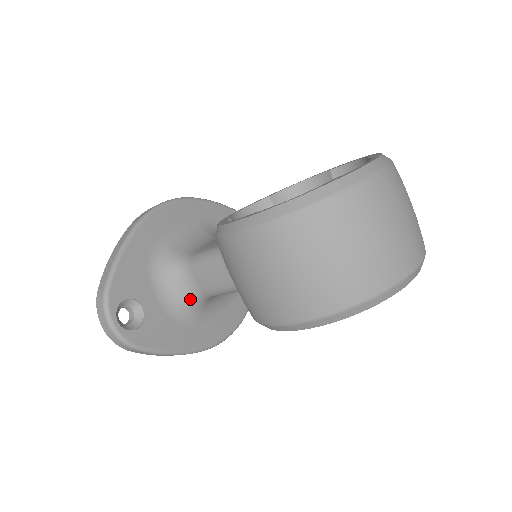
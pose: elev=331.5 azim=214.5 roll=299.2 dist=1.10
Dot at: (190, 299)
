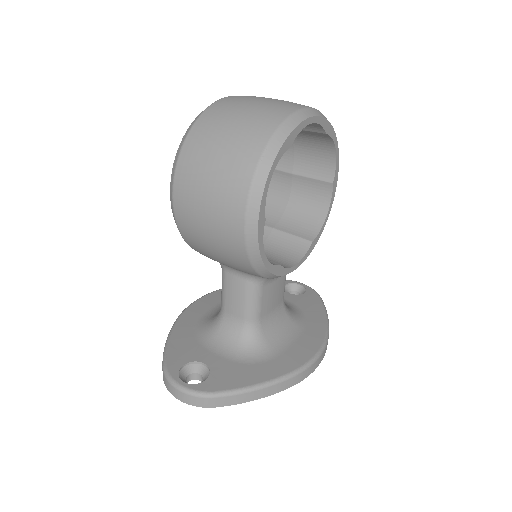
Dot at: (244, 336)
